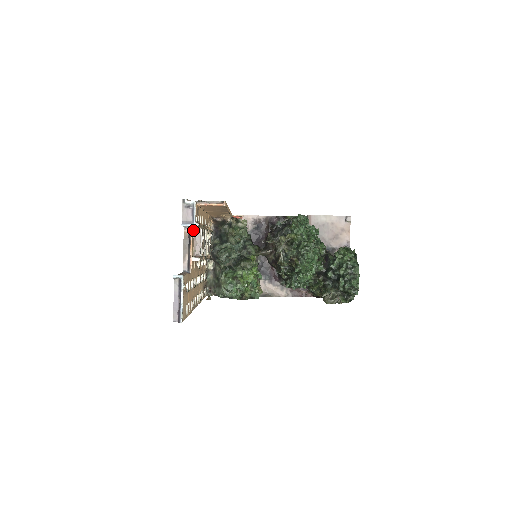
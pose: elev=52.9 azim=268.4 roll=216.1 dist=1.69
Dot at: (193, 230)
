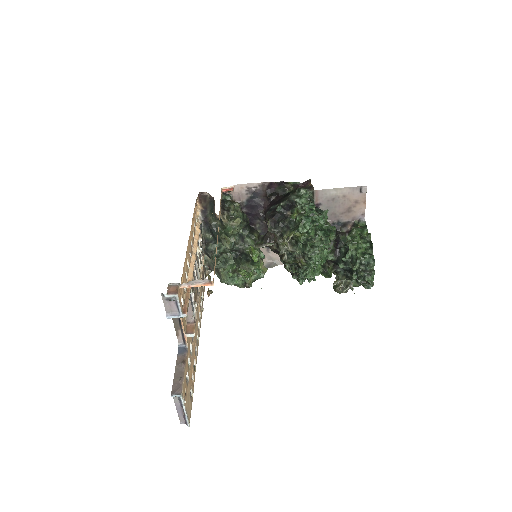
Dot at: occluded
